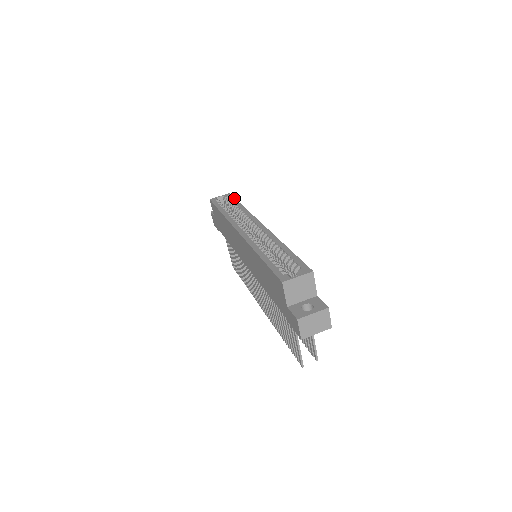
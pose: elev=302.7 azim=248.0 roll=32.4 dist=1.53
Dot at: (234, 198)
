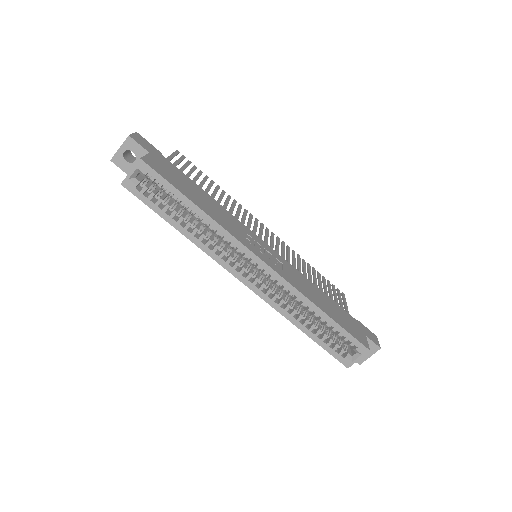
Dot at: (166, 182)
